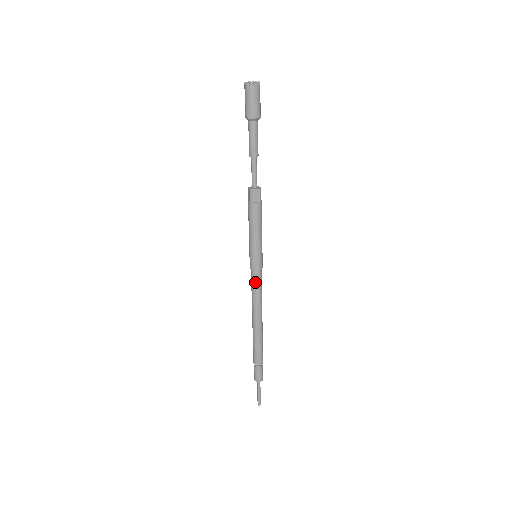
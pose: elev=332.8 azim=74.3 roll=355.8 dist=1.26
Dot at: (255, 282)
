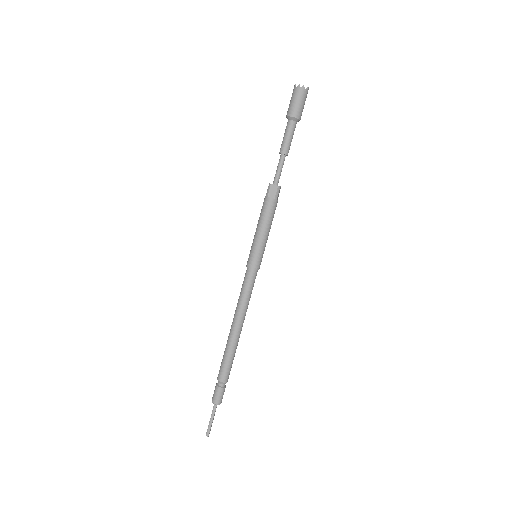
Dot at: (245, 282)
